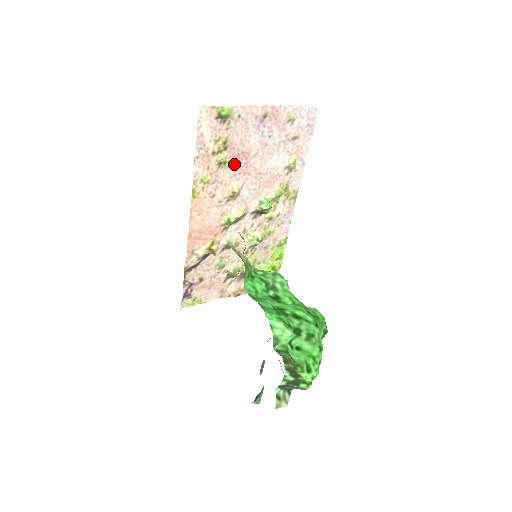
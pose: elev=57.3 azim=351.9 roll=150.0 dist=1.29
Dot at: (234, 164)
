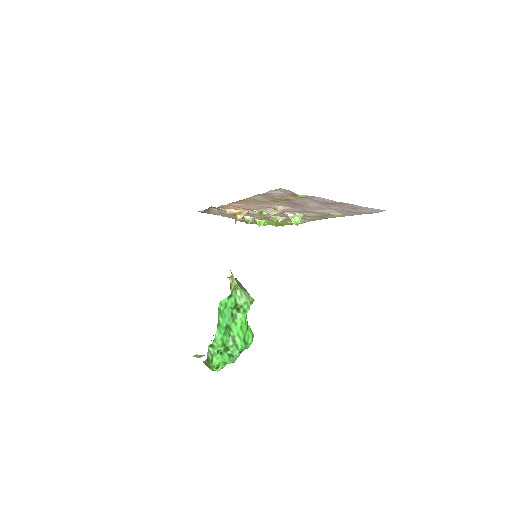
Dot at: (288, 203)
